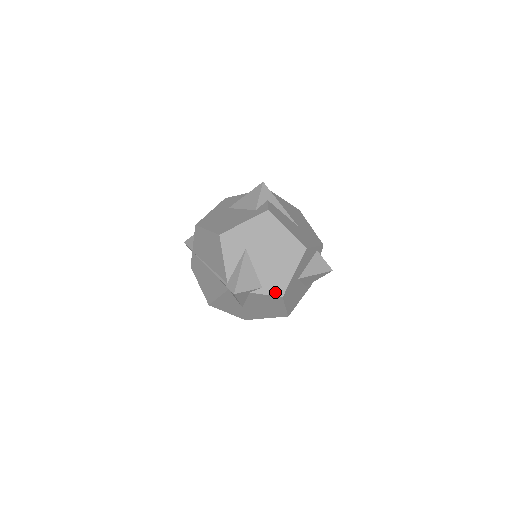
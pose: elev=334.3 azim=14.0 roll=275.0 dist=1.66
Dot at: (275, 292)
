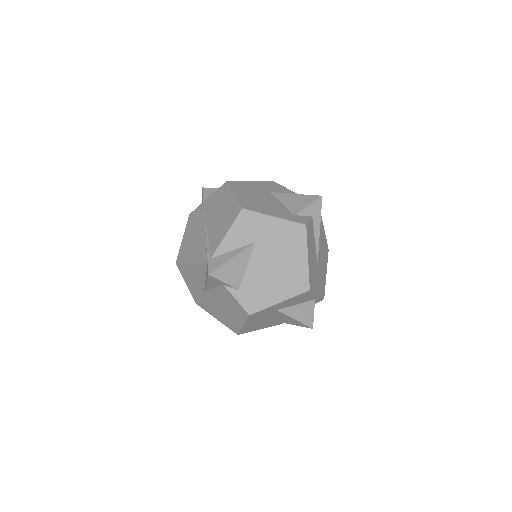
Dot at: (247, 305)
